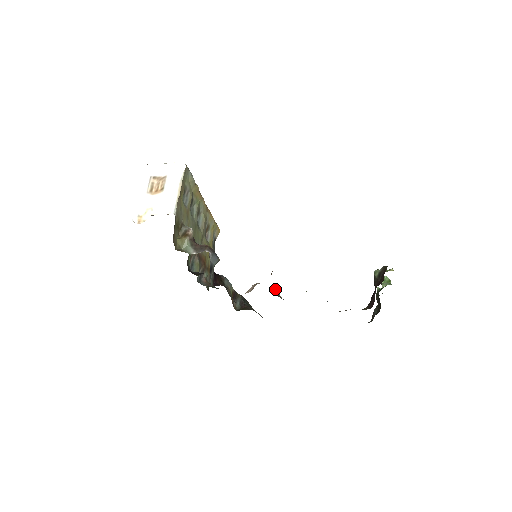
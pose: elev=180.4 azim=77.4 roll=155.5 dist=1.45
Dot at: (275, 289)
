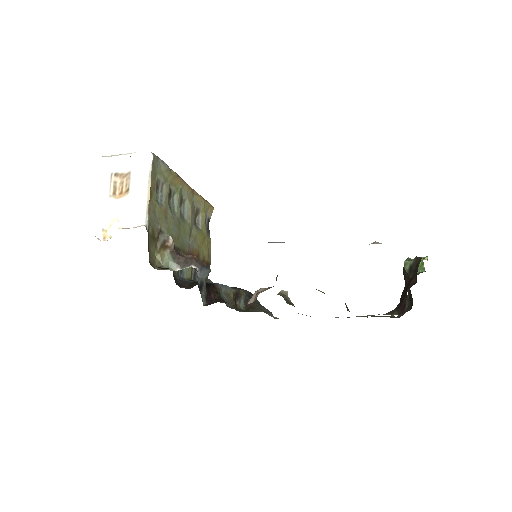
Dot at: (283, 290)
